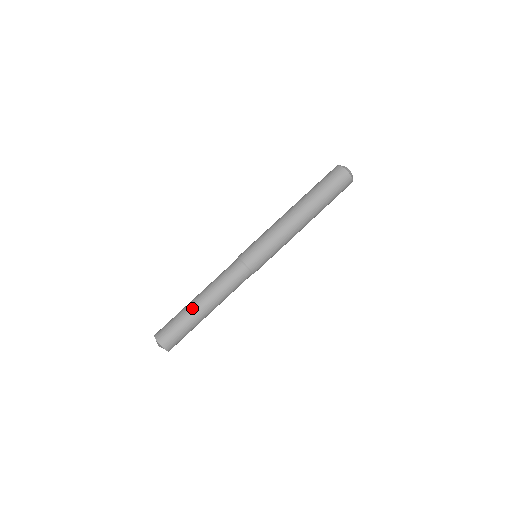
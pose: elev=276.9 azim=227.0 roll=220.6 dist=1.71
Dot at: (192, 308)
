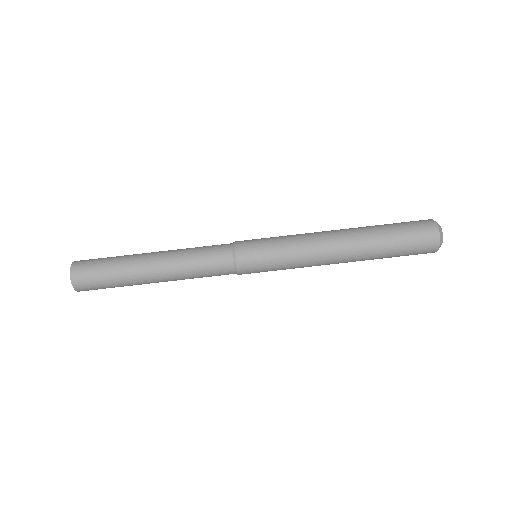
Dot at: (137, 258)
